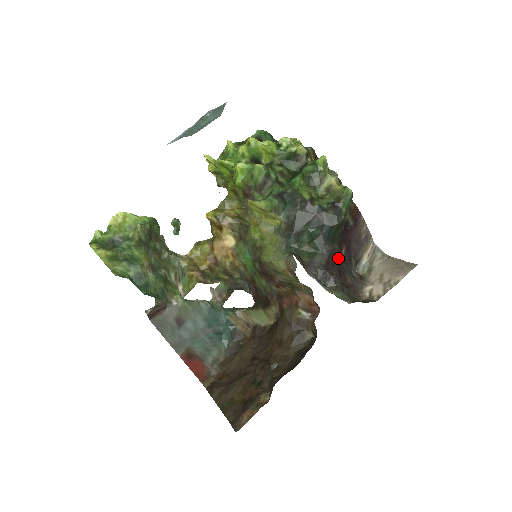
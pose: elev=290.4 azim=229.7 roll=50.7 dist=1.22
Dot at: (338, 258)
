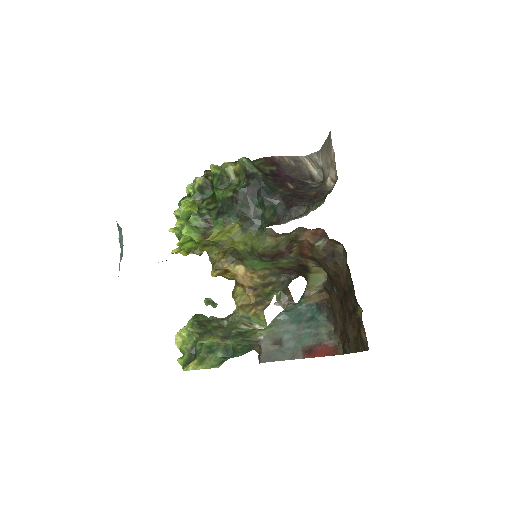
Dot at: (290, 193)
